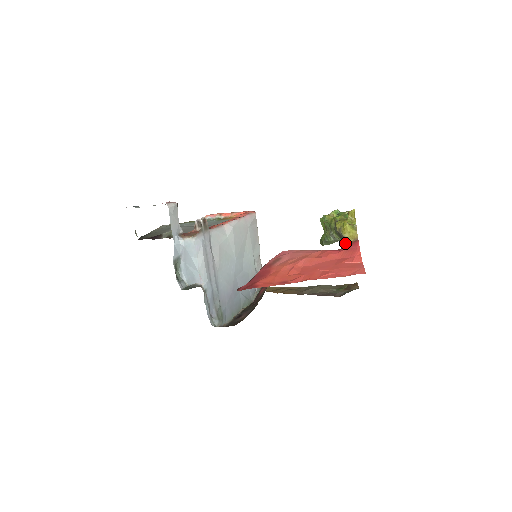
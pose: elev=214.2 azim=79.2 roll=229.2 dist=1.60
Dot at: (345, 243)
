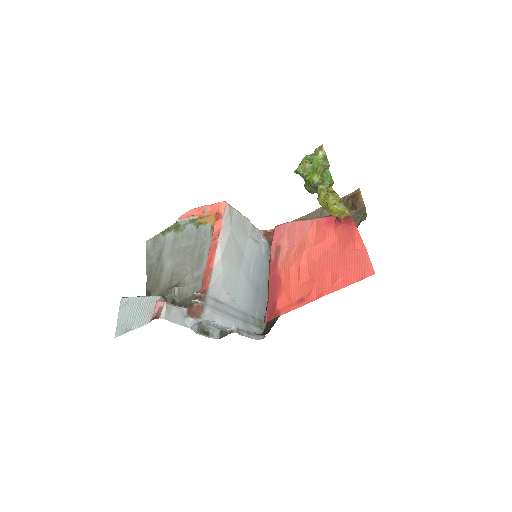
Dot at: (337, 218)
